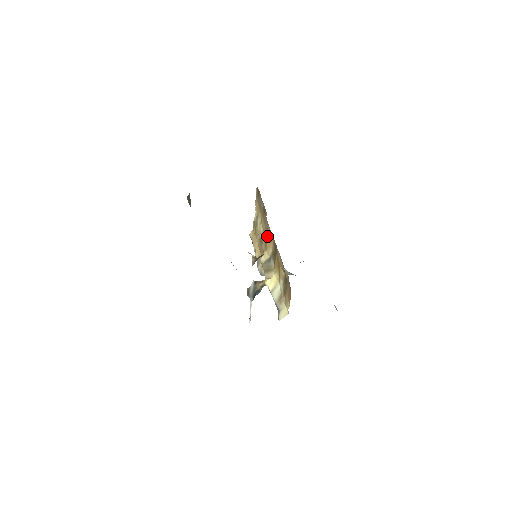
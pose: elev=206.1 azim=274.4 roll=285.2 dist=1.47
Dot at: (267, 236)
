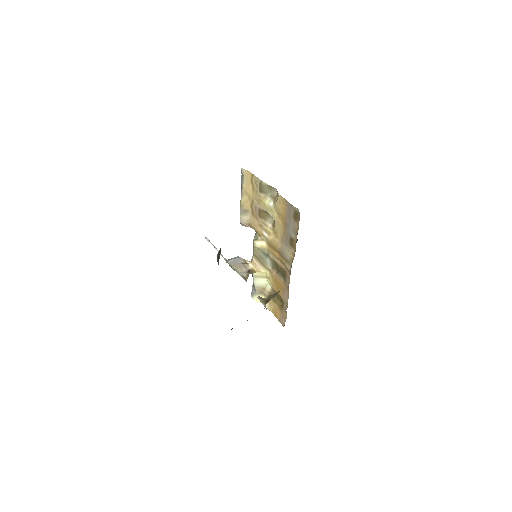
Dot at: (279, 255)
